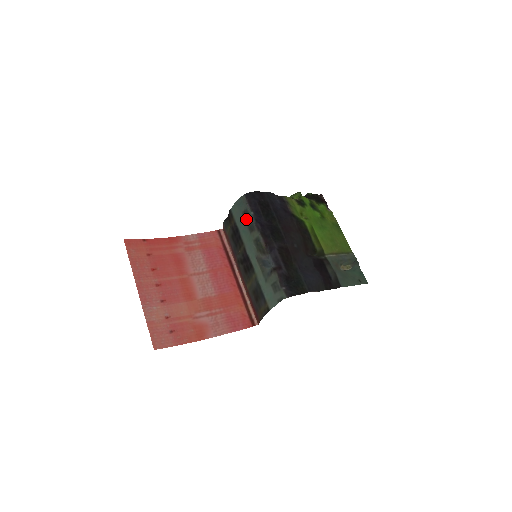
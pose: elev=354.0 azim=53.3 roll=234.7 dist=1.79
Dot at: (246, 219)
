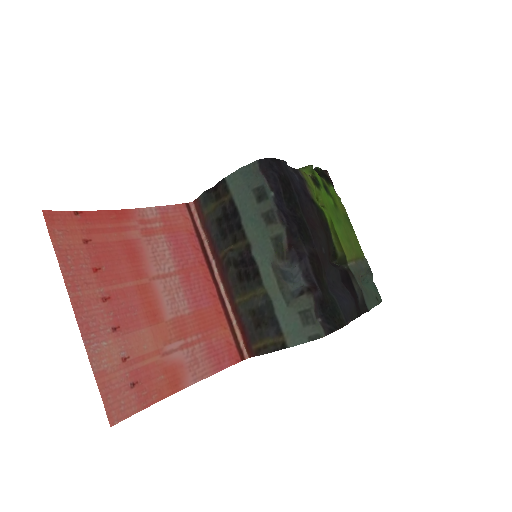
Dot at: (260, 201)
